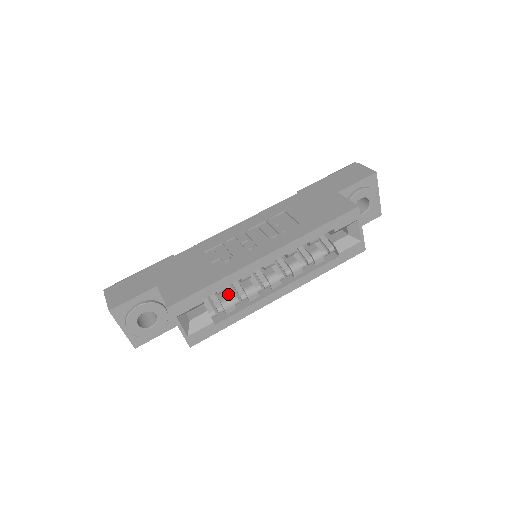
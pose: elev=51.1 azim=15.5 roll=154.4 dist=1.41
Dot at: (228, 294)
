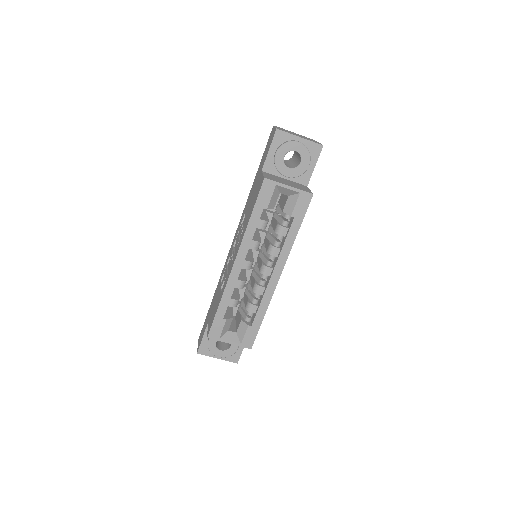
Dot at: (247, 299)
